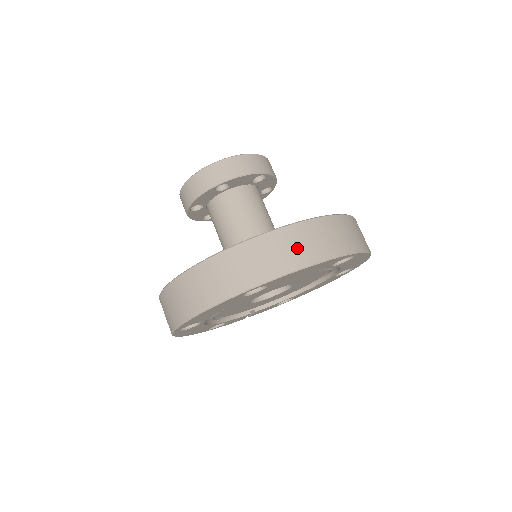
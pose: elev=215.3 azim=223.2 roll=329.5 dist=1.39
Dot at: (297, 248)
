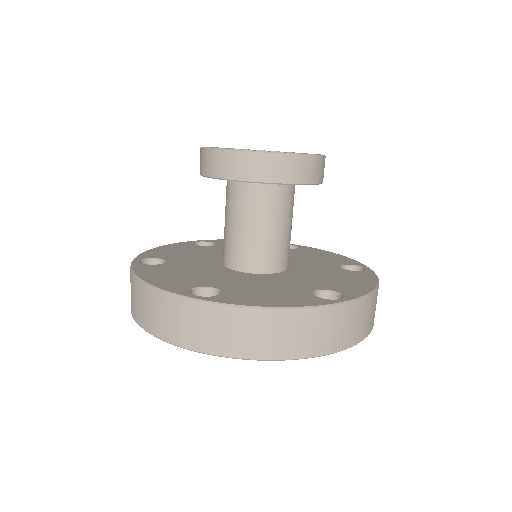
Dot at: (373, 314)
